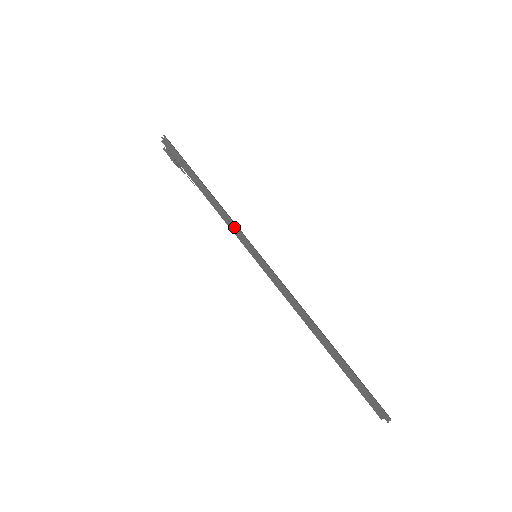
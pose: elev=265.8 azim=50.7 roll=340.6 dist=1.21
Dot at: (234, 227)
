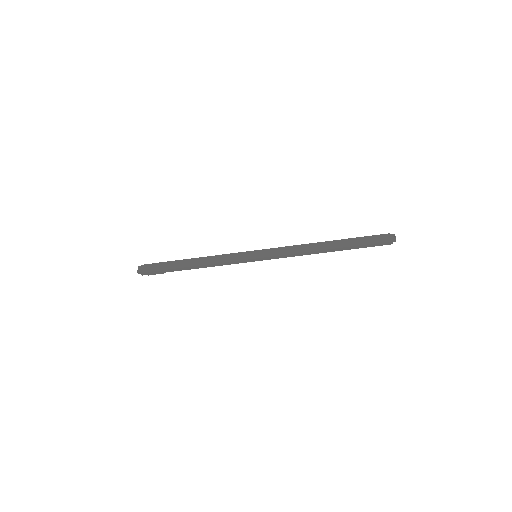
Dot at: (231, 263)
